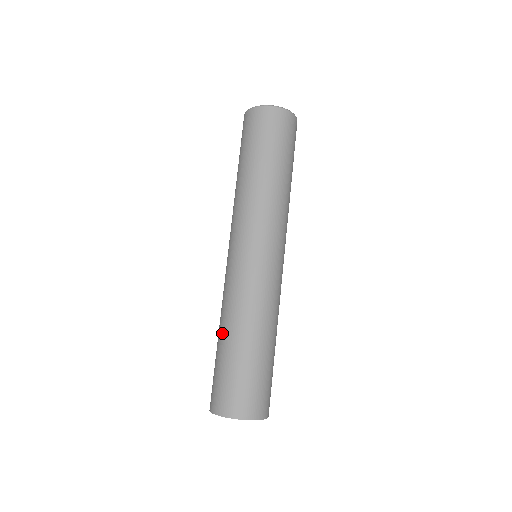
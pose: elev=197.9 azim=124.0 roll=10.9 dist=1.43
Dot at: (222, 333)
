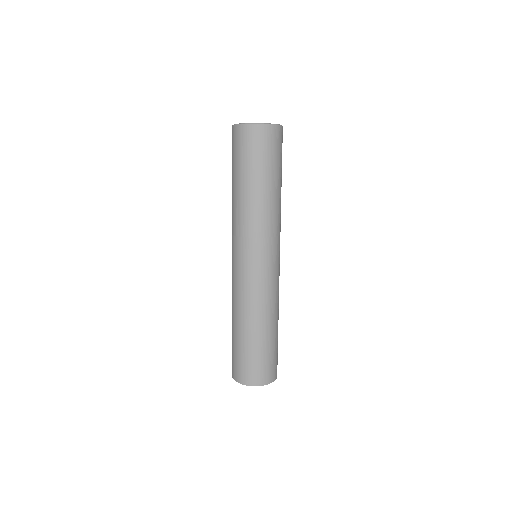
Dot at: (233, 322)
